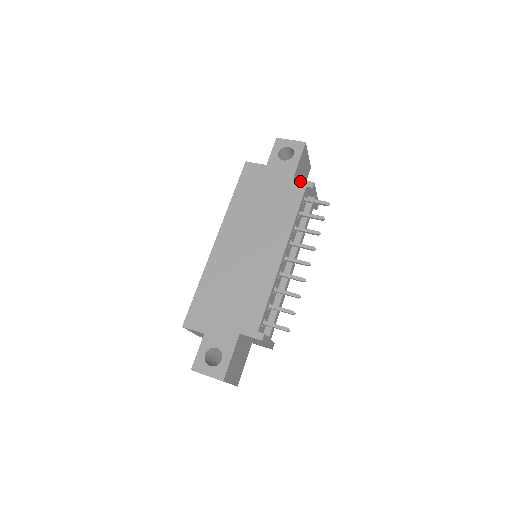
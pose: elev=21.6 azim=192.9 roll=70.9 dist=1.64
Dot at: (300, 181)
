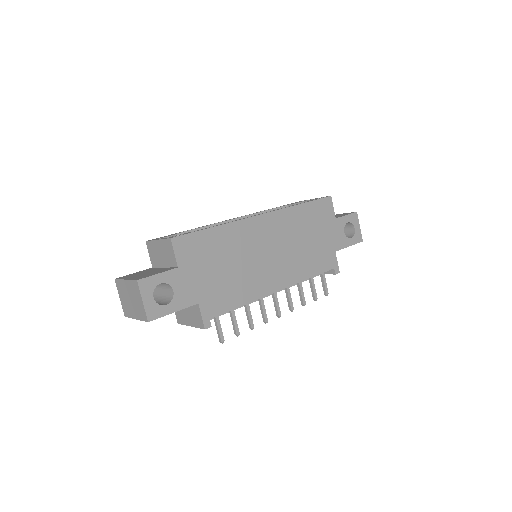
Dot at: (336, 259)
